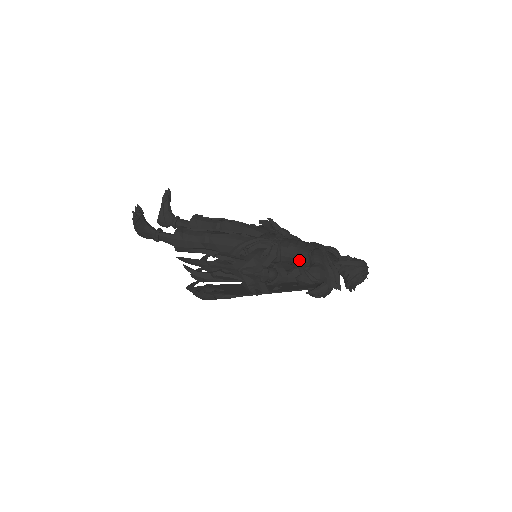
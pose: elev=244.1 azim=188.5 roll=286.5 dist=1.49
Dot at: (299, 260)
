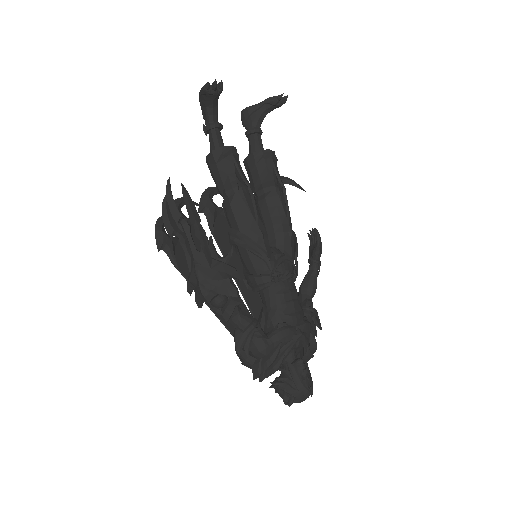
Dot at: (267, 316)
